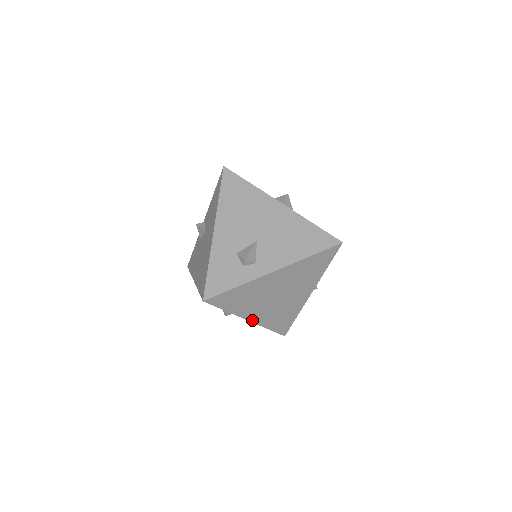
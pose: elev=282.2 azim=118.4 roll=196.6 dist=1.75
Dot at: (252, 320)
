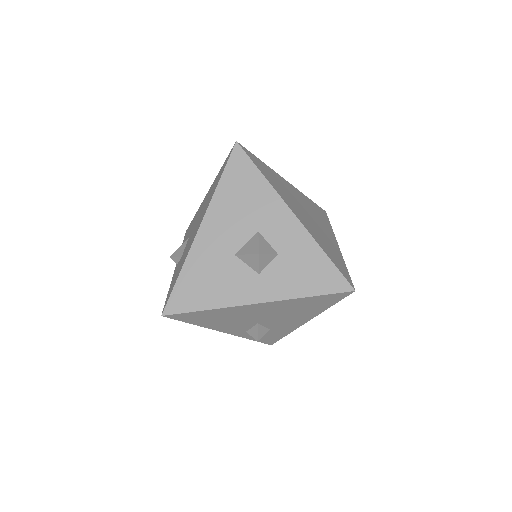
Dot at: (297, 218)
